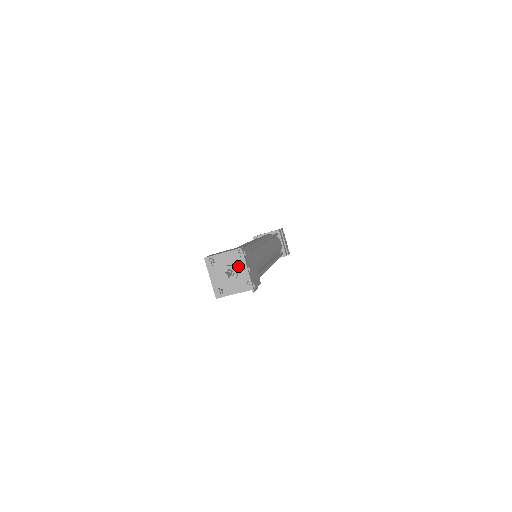
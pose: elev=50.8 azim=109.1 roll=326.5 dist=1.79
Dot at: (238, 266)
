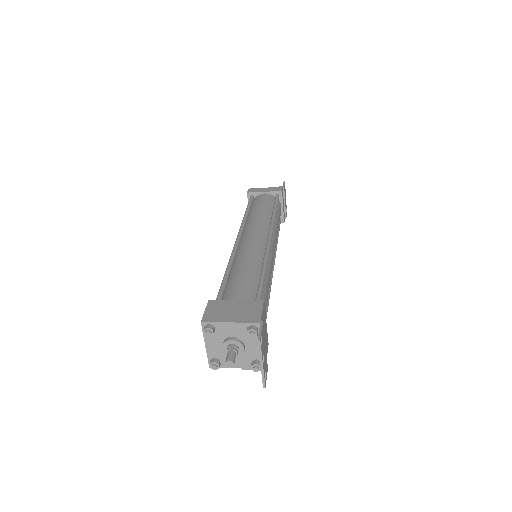
Dot at: (247, 342)
